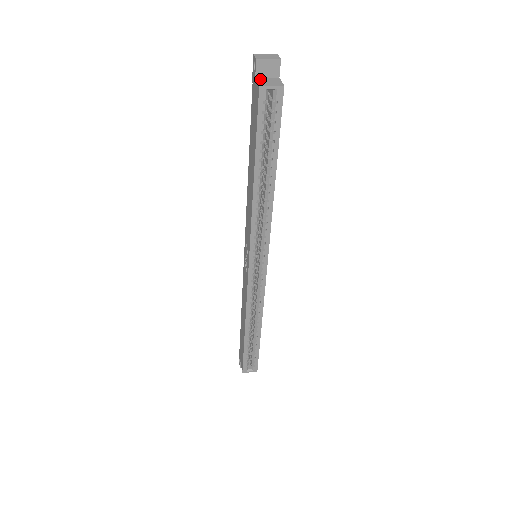
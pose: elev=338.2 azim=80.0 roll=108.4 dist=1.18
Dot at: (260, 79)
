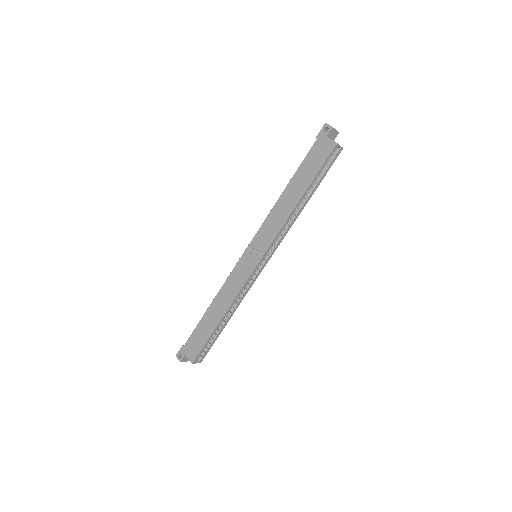
Dot at: (330, 139)
